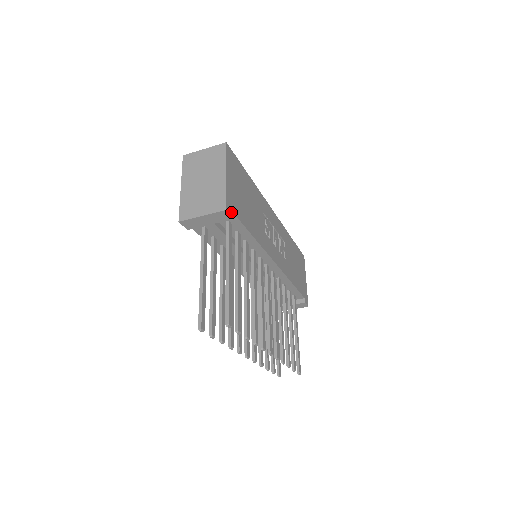
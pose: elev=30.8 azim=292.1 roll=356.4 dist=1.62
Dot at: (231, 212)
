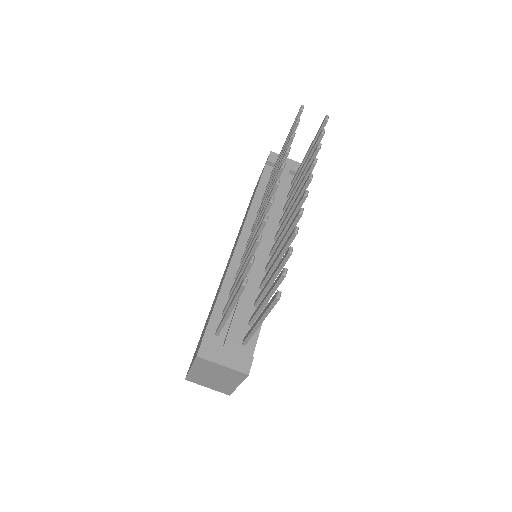
Dot at: occluded
